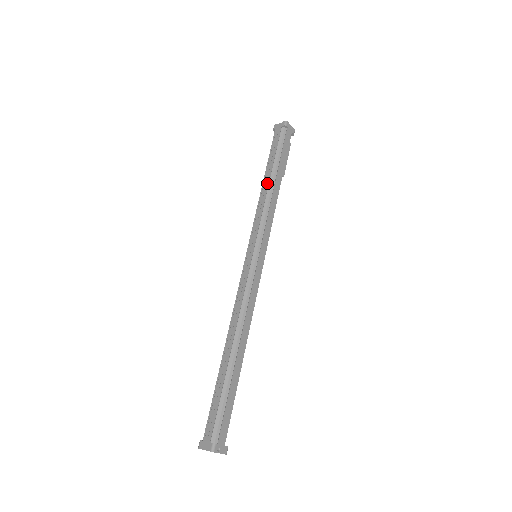
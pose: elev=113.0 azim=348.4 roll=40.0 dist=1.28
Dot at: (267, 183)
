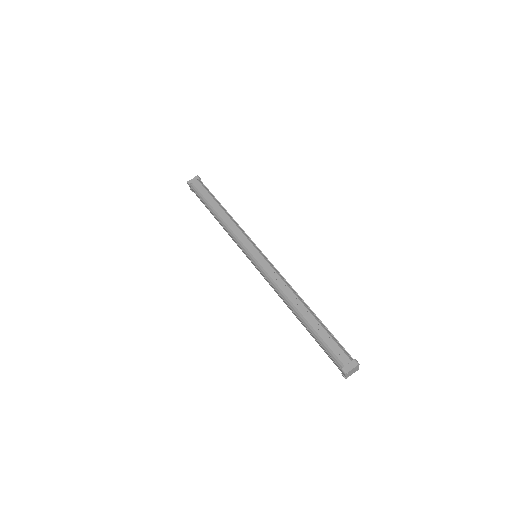
Dot at: (223, 212)
